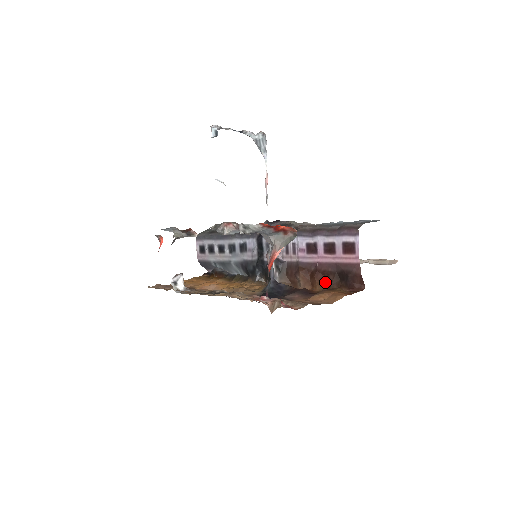
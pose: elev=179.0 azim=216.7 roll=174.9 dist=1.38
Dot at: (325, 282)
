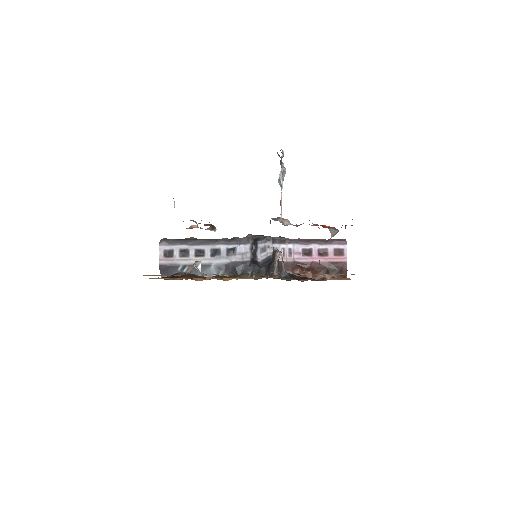
Dot at: (319, 275)
